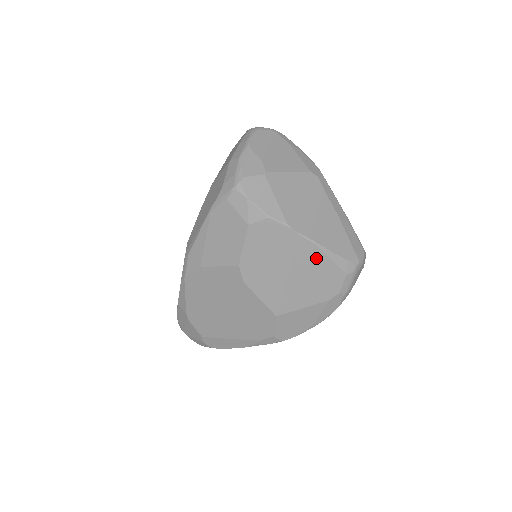
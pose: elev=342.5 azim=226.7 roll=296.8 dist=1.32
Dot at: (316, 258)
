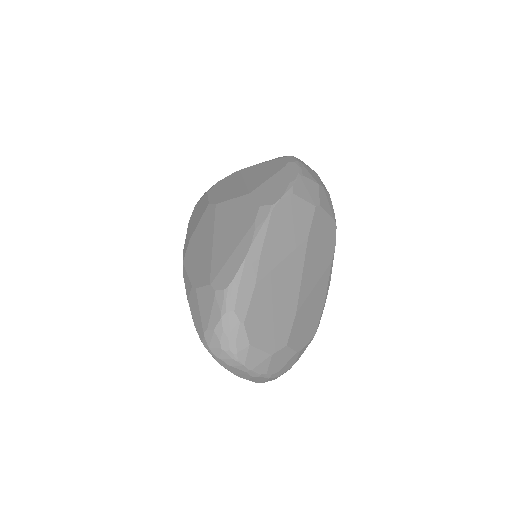
Dot at: (257, 167)
